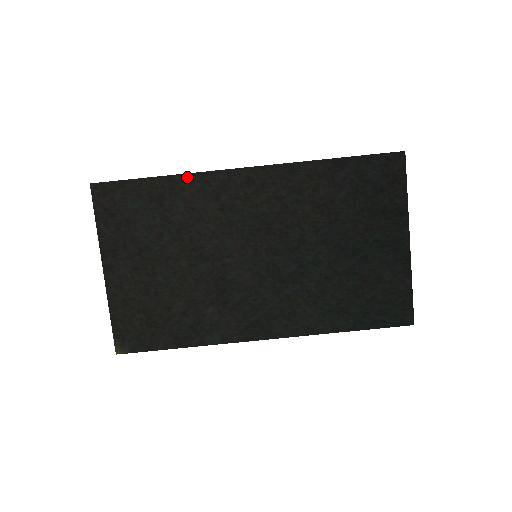
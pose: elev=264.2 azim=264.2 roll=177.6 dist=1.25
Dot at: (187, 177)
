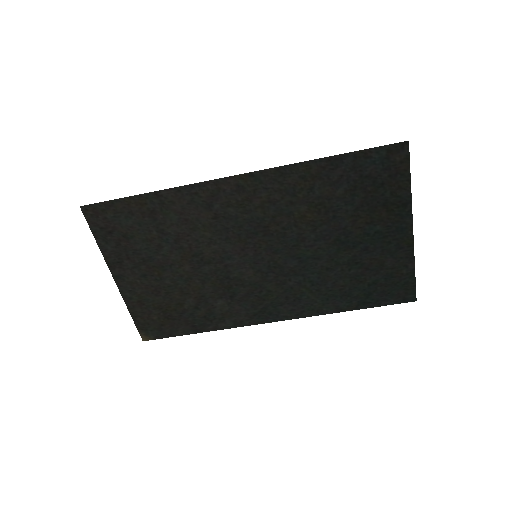
Dot at: (174, 191)
